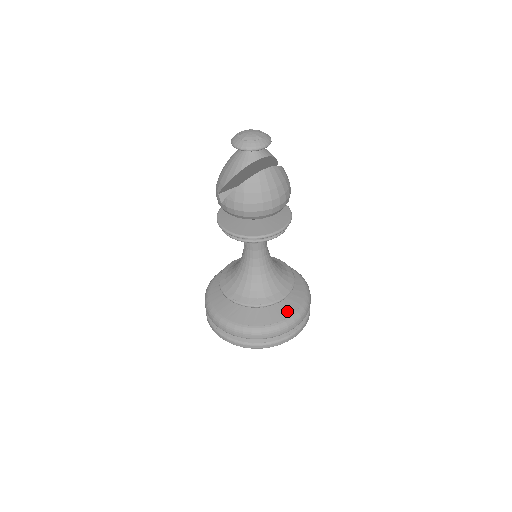
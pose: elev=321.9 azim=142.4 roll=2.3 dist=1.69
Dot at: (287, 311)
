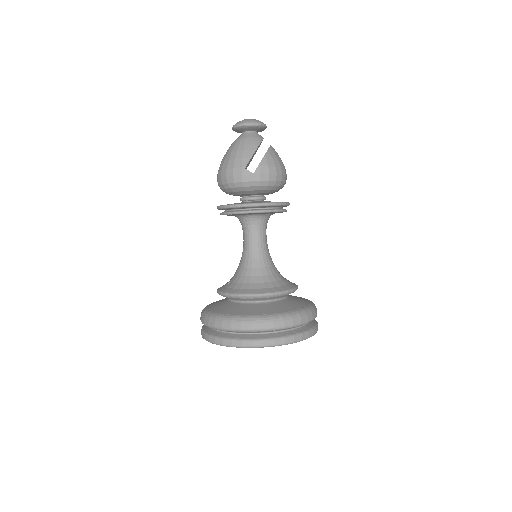
Dot at: (302, 298)
